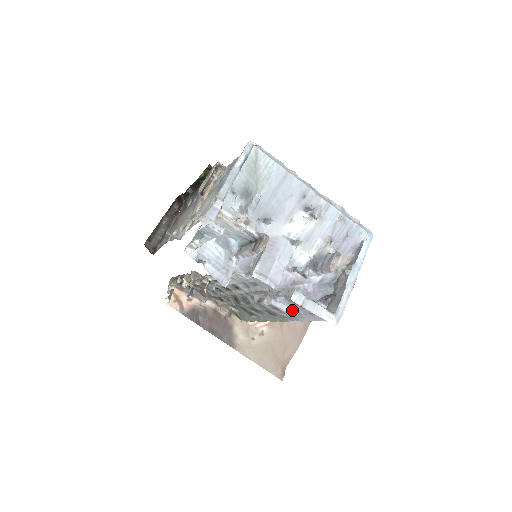
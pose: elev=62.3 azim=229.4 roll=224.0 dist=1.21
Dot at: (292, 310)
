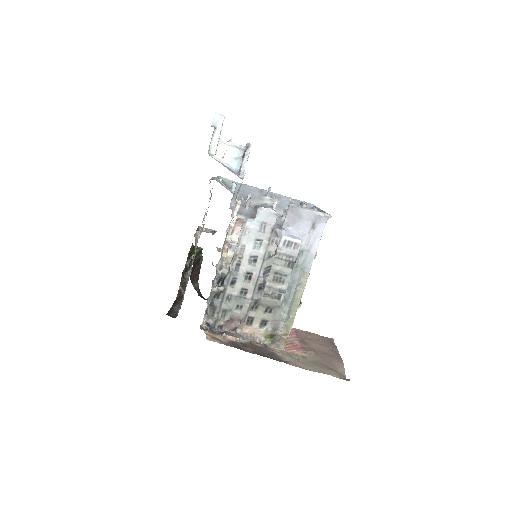
Dot at: (300, 239)
